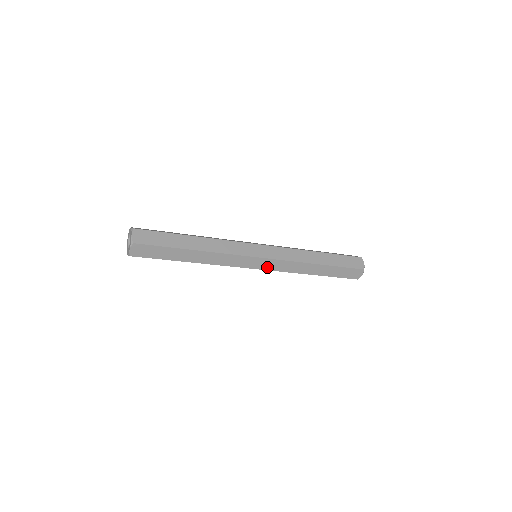
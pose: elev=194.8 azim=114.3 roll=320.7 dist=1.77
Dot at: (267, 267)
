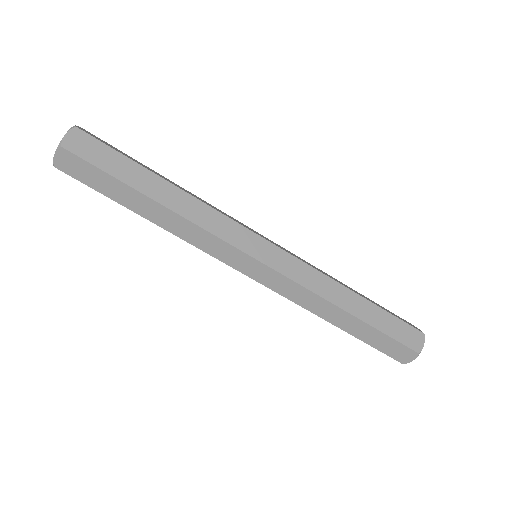
Dot at: (264, 280)
